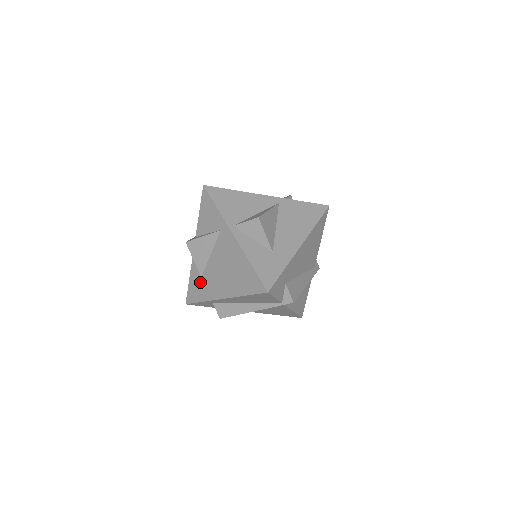
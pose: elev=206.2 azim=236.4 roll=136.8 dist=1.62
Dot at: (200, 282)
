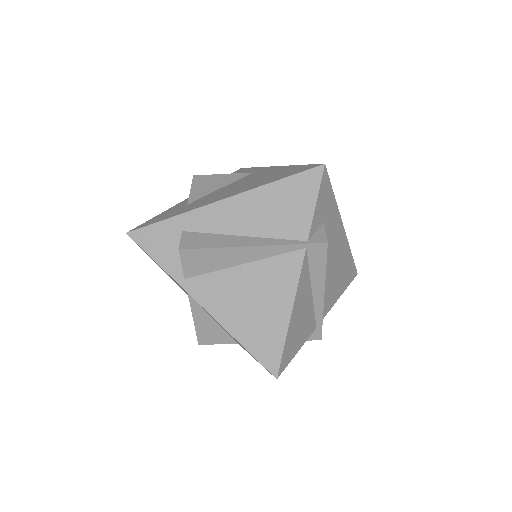
Dot at: (181, 207)
